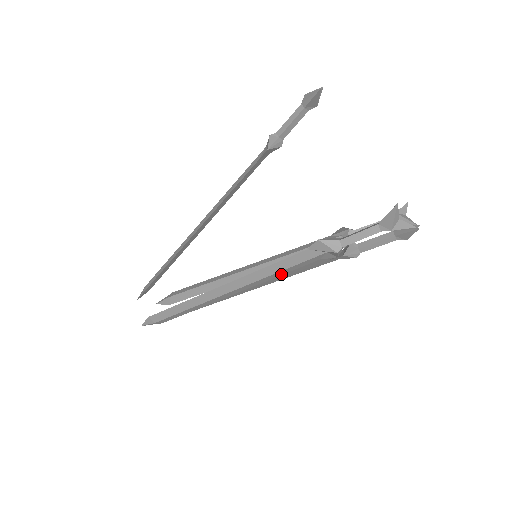
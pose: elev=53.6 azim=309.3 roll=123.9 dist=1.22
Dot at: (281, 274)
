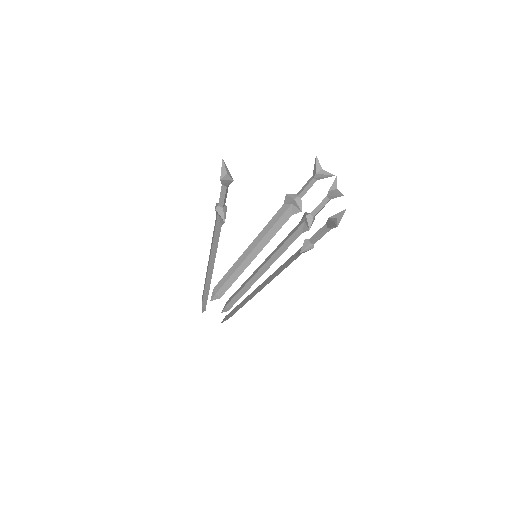
Dot at: occluded
